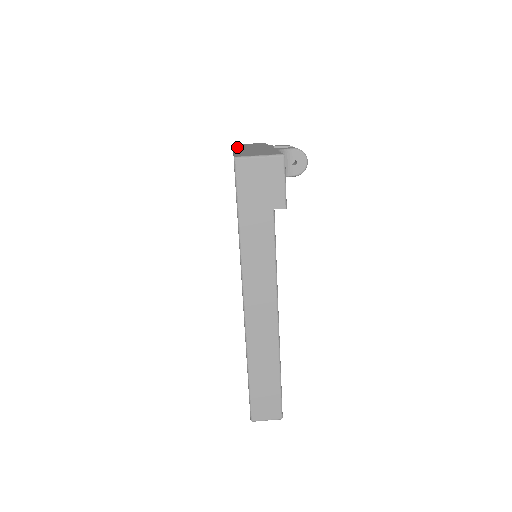
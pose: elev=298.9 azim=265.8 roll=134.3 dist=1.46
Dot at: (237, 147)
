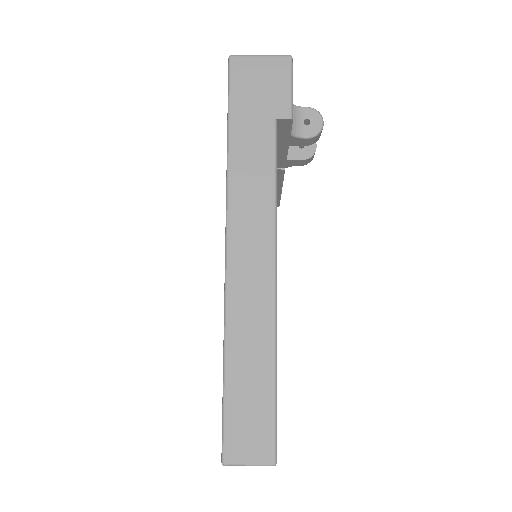
Dot at: occluded
